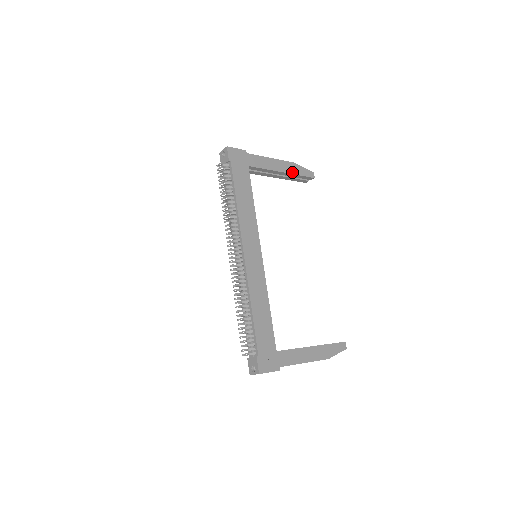
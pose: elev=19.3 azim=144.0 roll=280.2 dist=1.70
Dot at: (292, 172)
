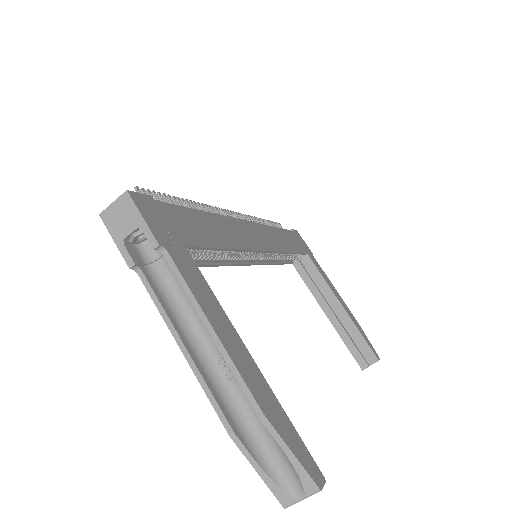
Dot at: (352, 320)
